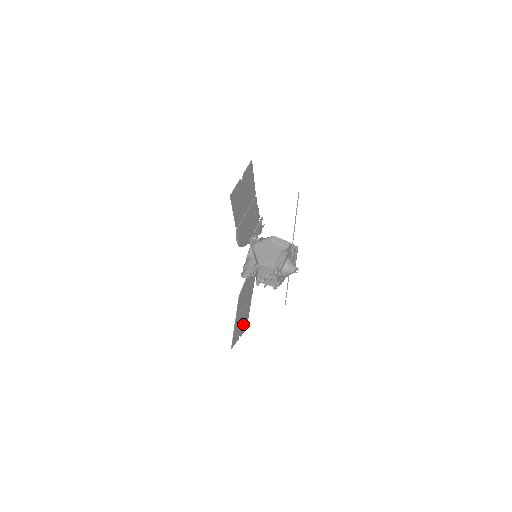
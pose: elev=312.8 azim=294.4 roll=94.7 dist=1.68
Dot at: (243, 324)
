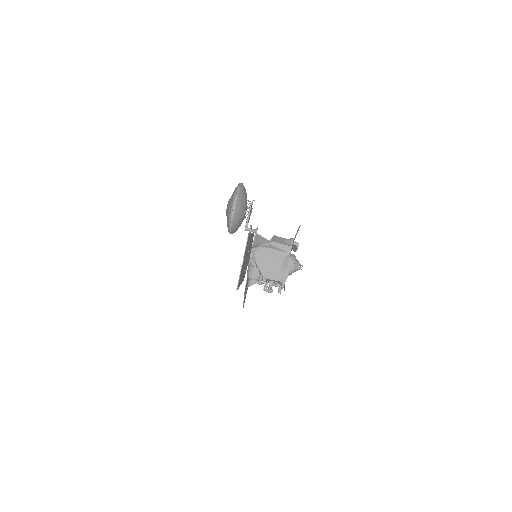
Dot at: occluded
